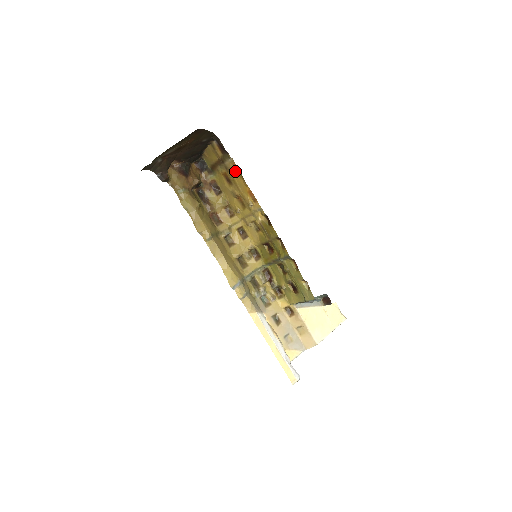
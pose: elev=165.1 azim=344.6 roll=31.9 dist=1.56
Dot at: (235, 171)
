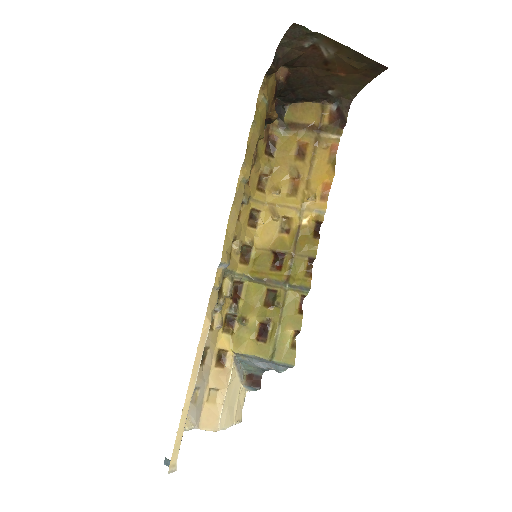
Dot at: (327, 151)
